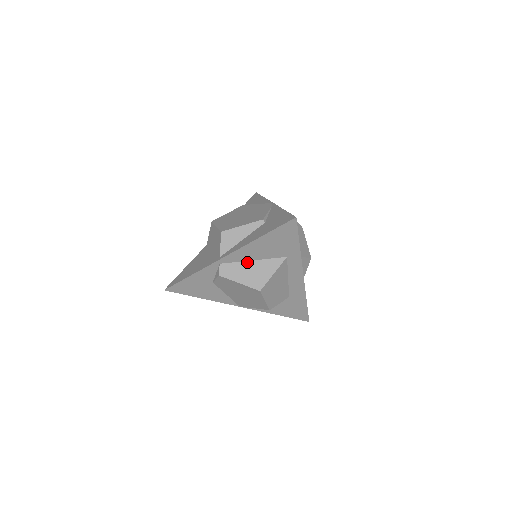
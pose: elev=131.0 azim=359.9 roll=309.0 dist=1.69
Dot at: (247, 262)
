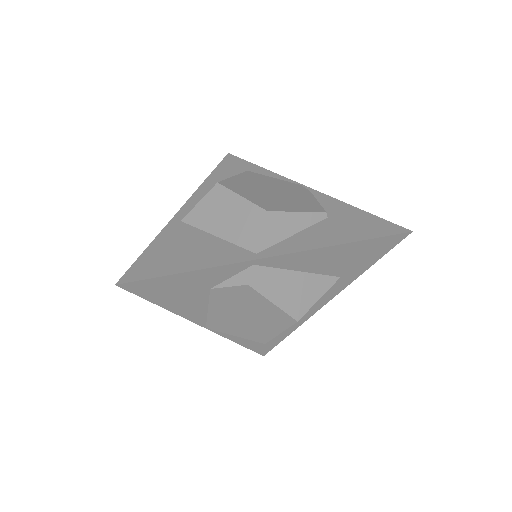
Dot at: (292, 272)
